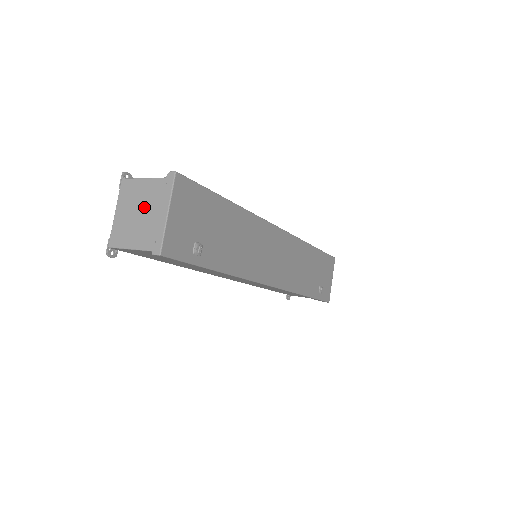
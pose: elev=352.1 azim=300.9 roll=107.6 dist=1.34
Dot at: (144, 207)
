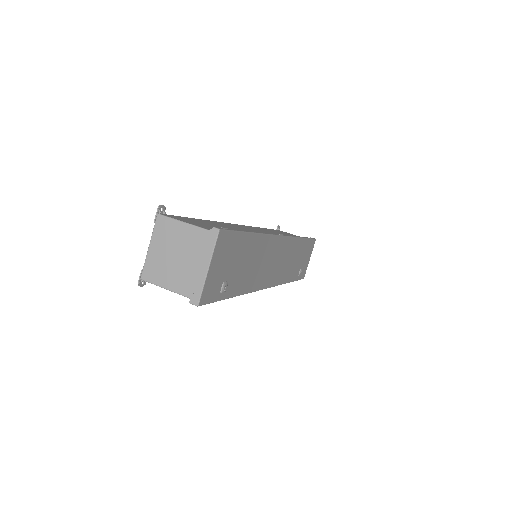
Dot at: (182, 252)
